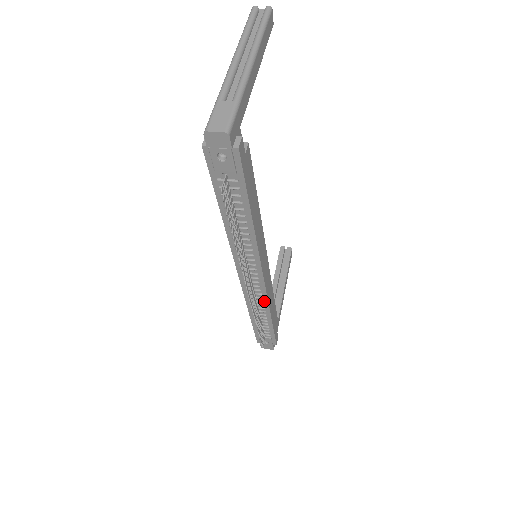
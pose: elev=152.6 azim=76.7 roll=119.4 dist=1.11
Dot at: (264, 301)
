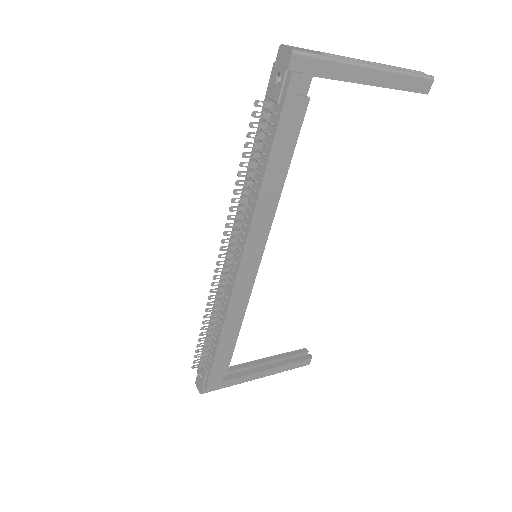
Dot at: (226, 304)
